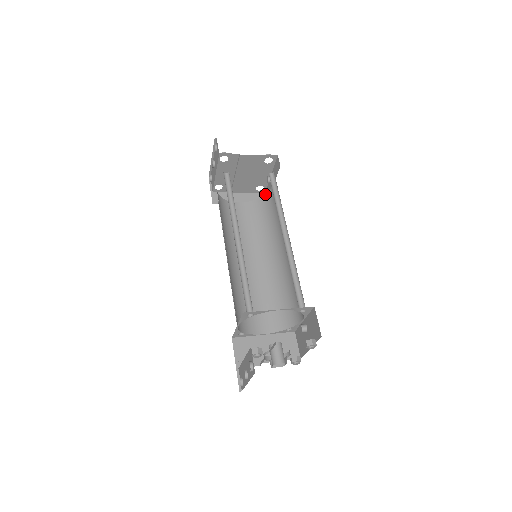
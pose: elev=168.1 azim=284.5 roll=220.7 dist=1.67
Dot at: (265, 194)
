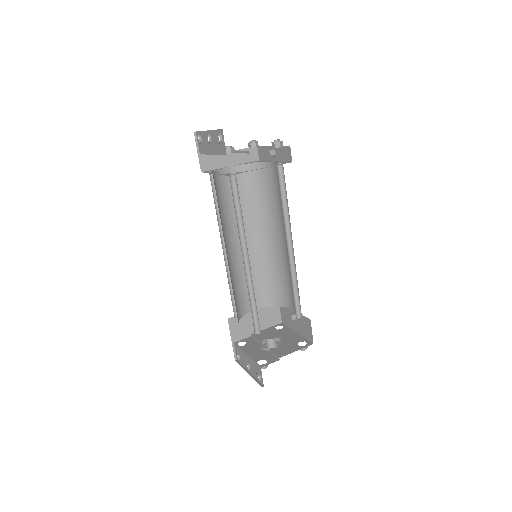
Dot at: (261, 162)
